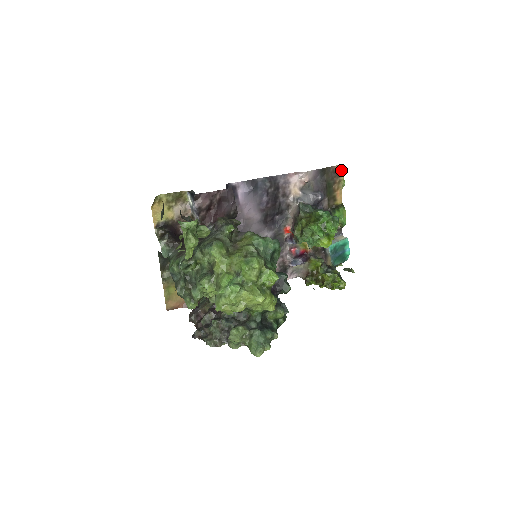
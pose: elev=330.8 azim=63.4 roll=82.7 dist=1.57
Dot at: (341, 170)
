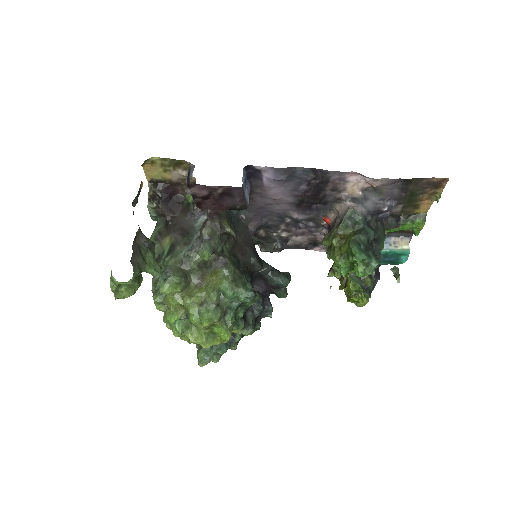
Dot at: (443, 183)
